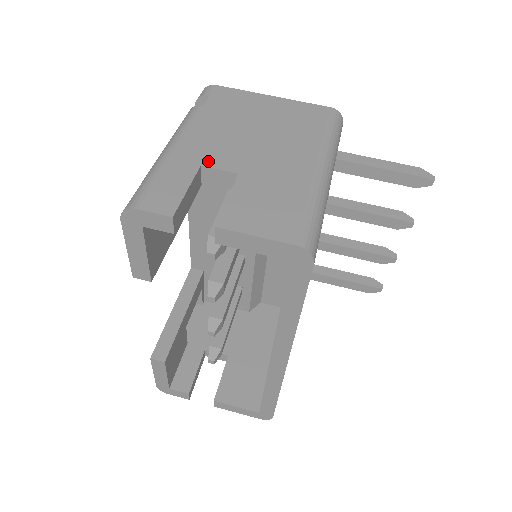
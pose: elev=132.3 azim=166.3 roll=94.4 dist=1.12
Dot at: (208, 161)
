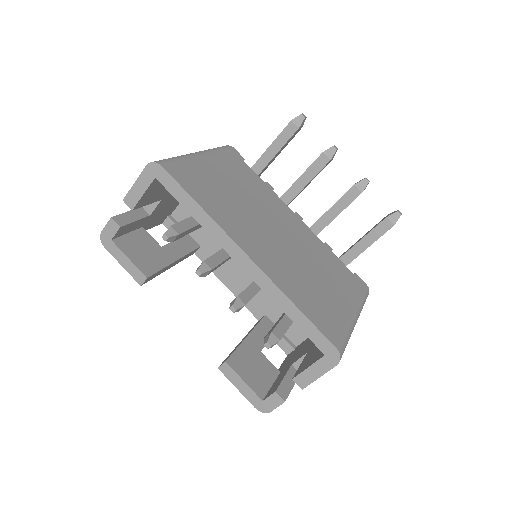
Dot at: occluded
